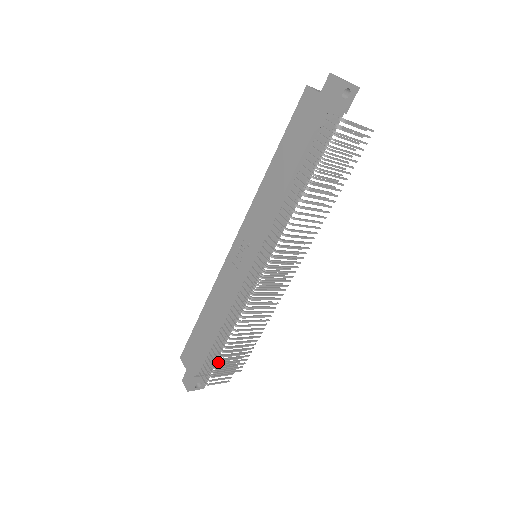
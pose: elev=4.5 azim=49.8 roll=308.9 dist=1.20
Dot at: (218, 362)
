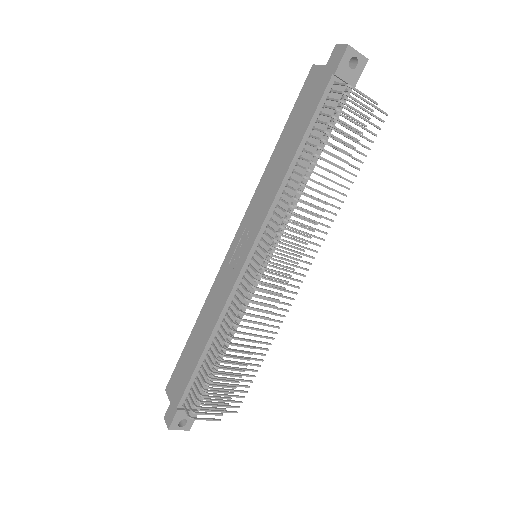
Dot at: (207, 392)
